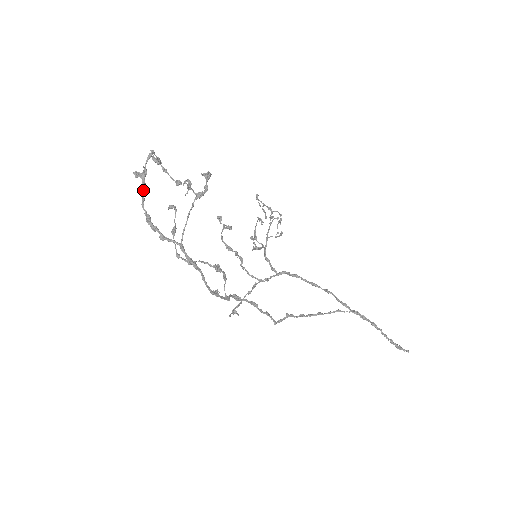
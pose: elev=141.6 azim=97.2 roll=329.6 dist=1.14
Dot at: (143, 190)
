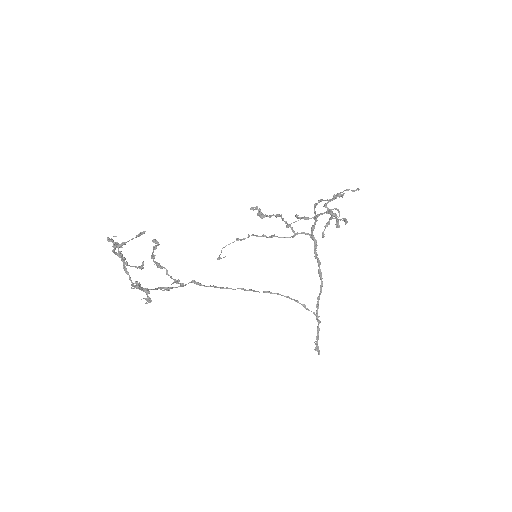
Dot at: occluded
